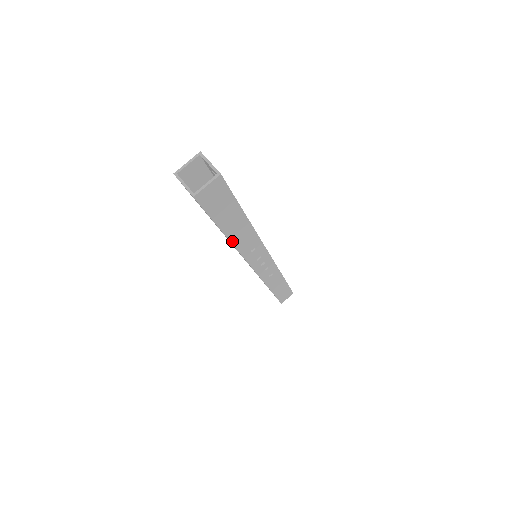
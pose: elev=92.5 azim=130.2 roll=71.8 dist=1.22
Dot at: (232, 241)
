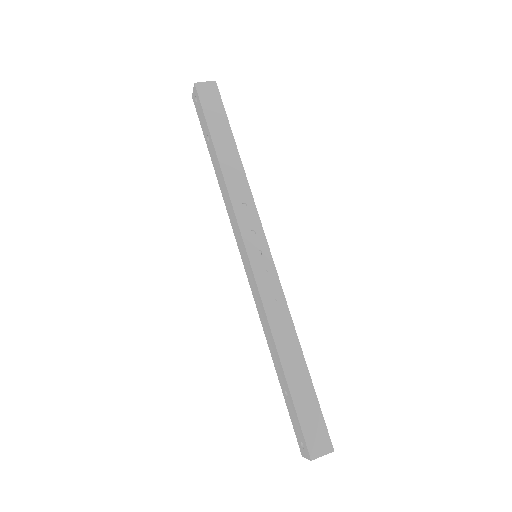
Dot at: (221, 165)
